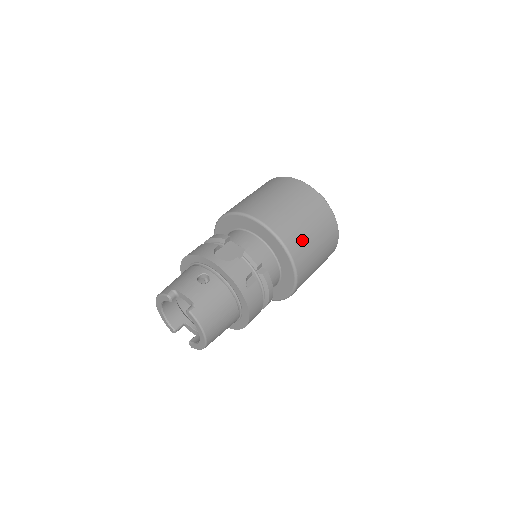
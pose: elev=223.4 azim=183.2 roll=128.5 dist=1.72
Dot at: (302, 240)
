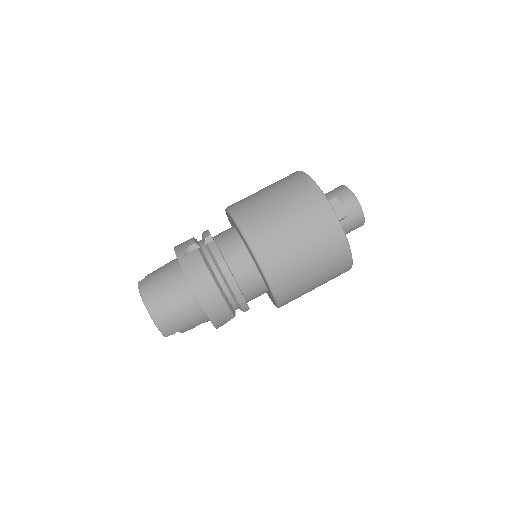
Dot at: (255, 206)
